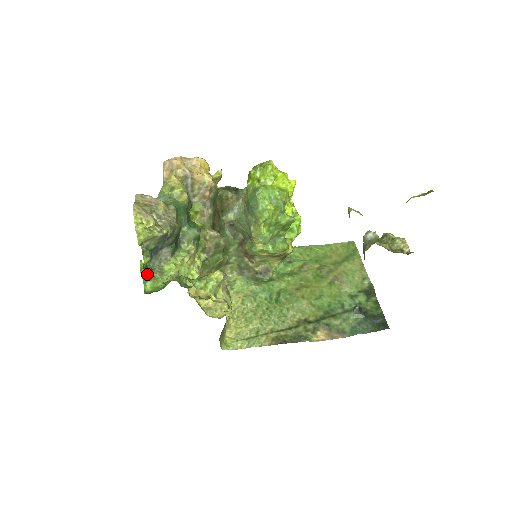
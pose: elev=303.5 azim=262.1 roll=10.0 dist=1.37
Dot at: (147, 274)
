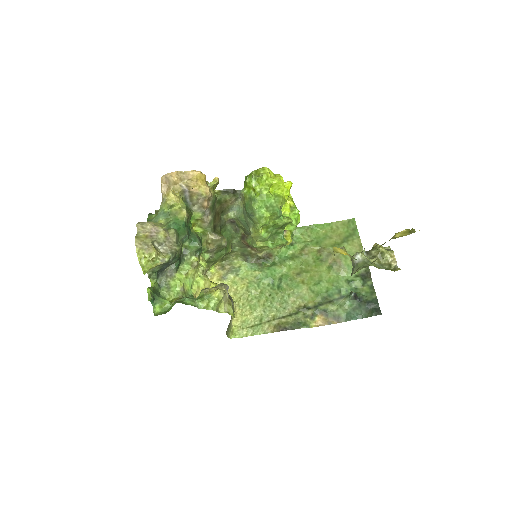
Dot at: (155, 298)
